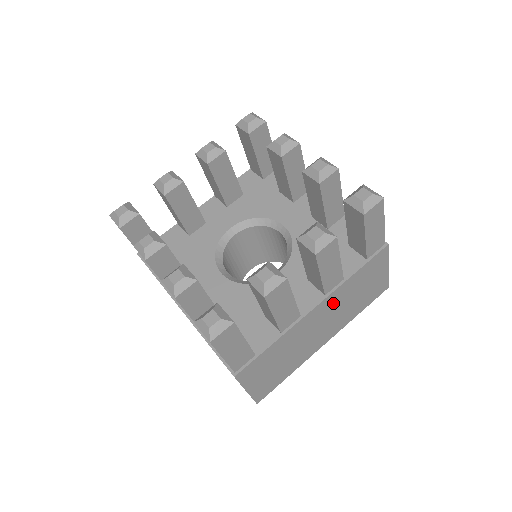
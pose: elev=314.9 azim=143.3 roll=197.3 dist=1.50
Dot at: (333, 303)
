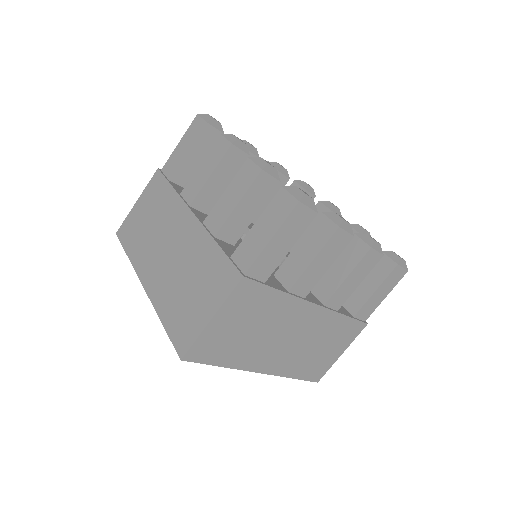
Dot at: (315, 324)
